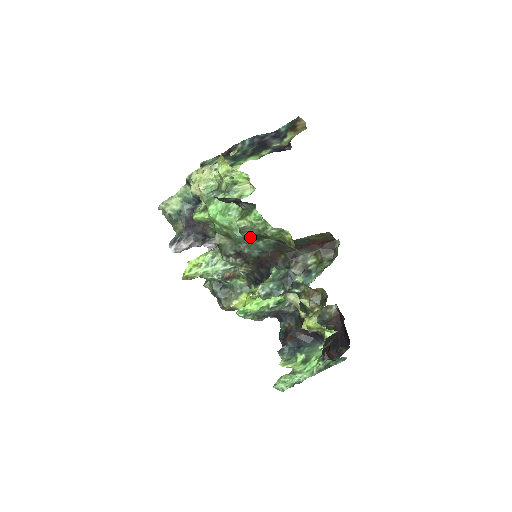
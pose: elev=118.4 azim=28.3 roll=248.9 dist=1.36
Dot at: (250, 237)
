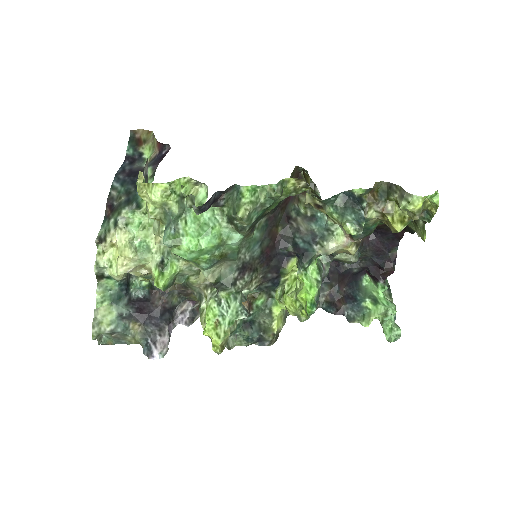
Dot at: (250, 230)
